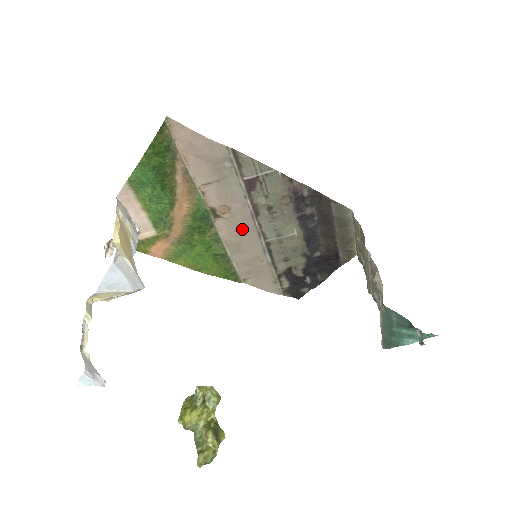
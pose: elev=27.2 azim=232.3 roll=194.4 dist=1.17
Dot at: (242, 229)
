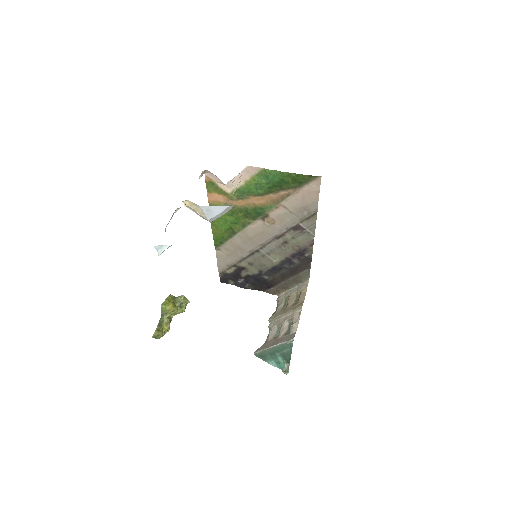
Dot at: (261, 235)
